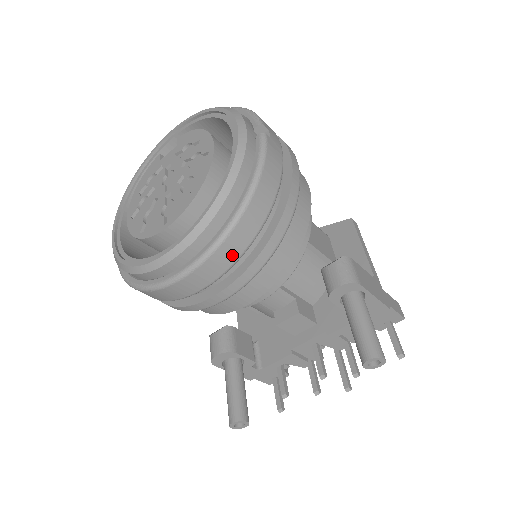
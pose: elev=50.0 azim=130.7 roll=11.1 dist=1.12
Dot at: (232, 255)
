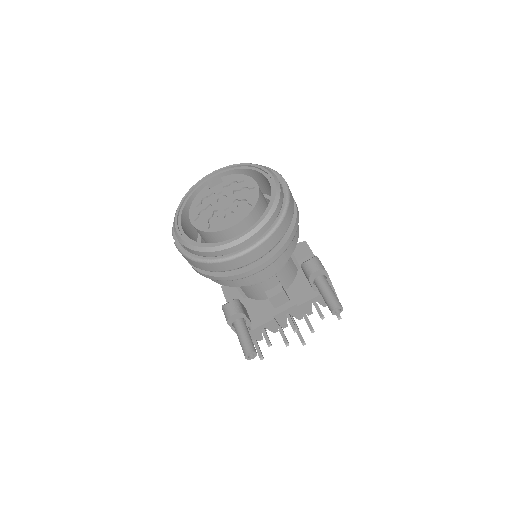
Dot at: (272, 244)
